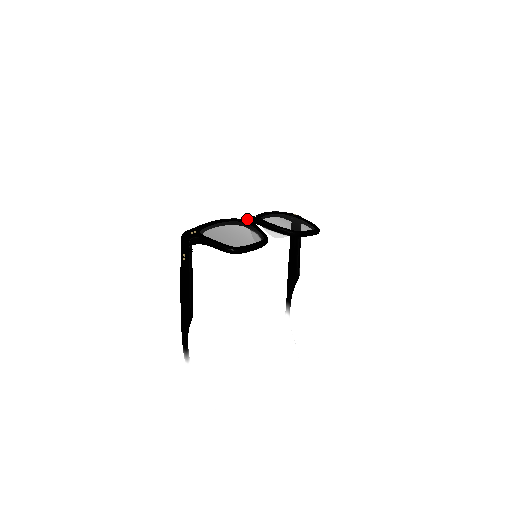
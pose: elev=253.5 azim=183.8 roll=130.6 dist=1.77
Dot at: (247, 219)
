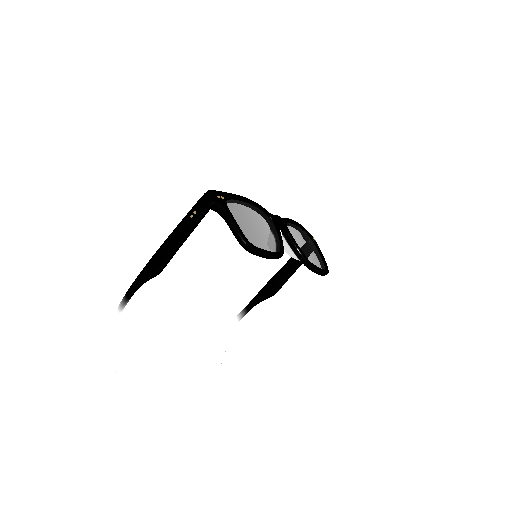
Dot at: (275, 217)
